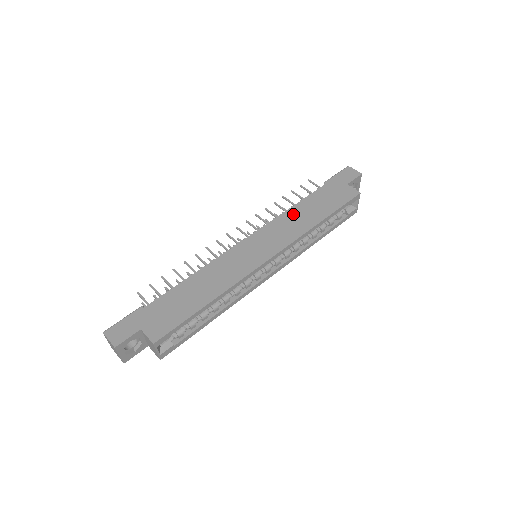
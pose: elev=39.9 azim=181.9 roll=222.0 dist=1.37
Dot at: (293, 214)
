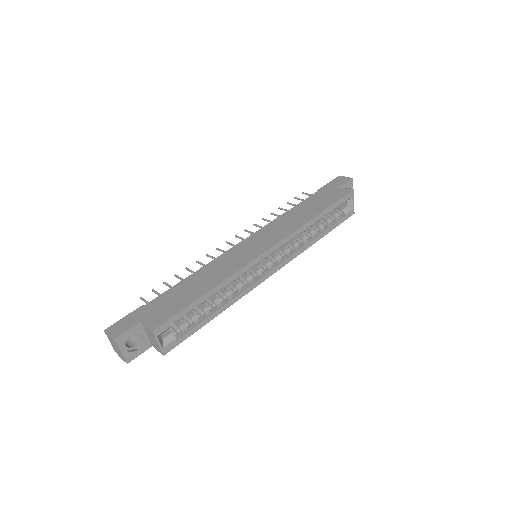
Dot at: (288, 216)
